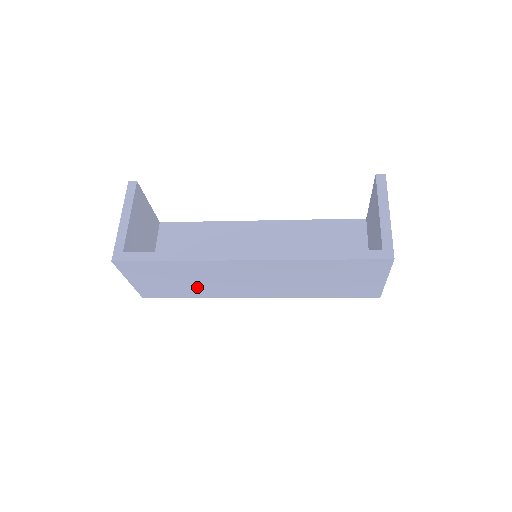
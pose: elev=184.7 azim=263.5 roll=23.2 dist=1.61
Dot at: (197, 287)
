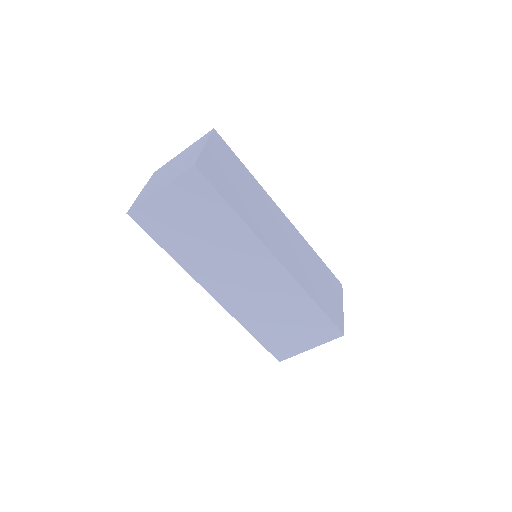
Dot at: (245, 204)
